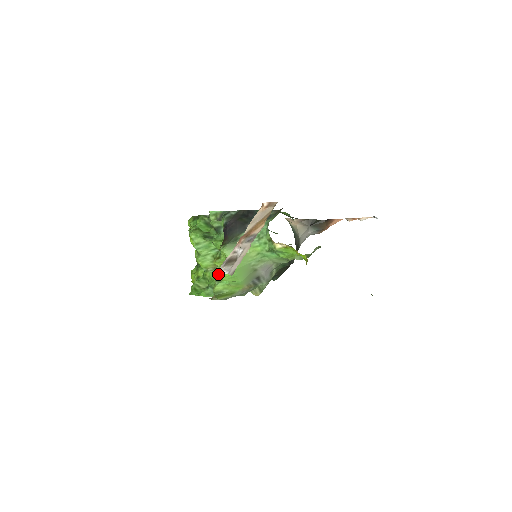
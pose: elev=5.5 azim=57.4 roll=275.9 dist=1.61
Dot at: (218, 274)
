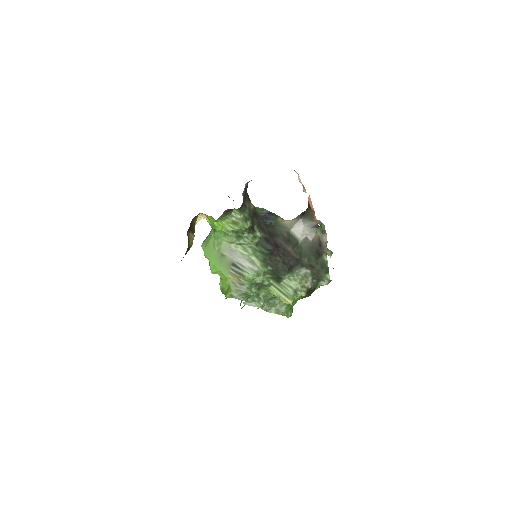
Dot at: occluded
